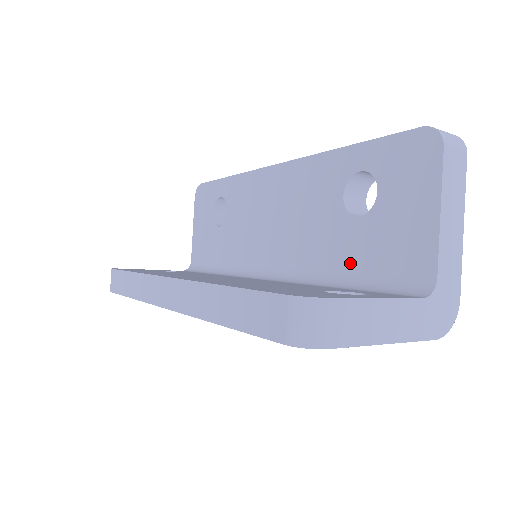
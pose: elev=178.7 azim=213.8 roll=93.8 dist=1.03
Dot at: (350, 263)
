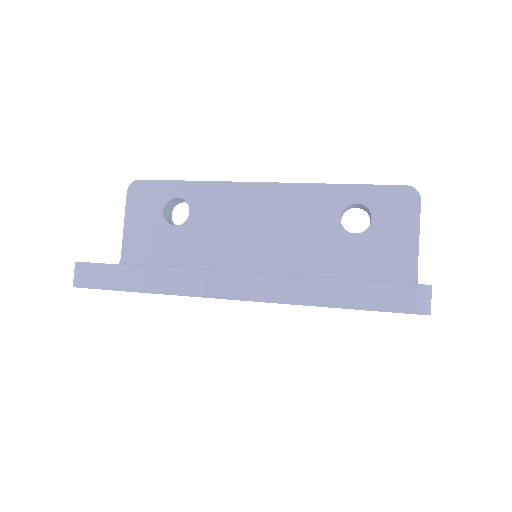
Dot at: (348, 265)
